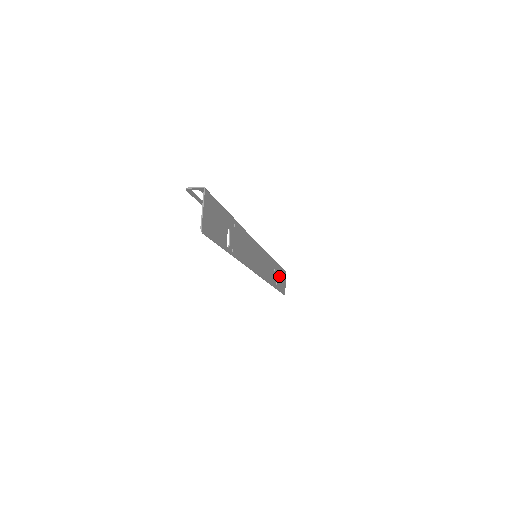
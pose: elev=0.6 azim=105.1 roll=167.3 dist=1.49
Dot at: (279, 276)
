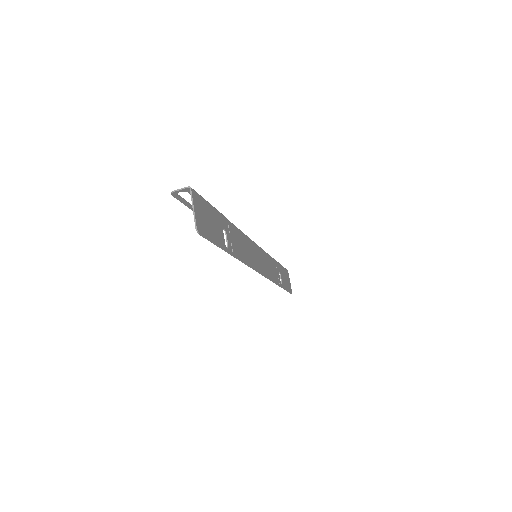
Dot at: (282, 275)
